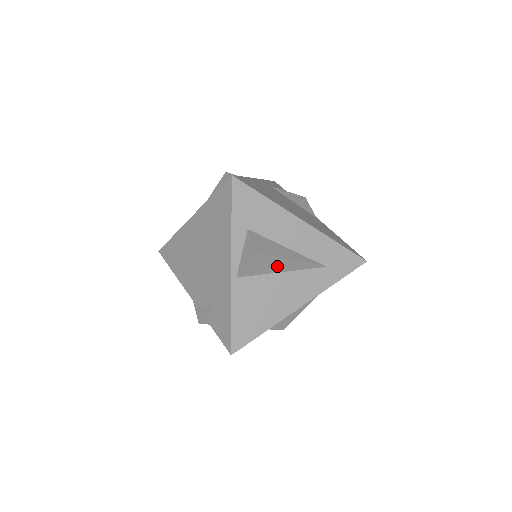
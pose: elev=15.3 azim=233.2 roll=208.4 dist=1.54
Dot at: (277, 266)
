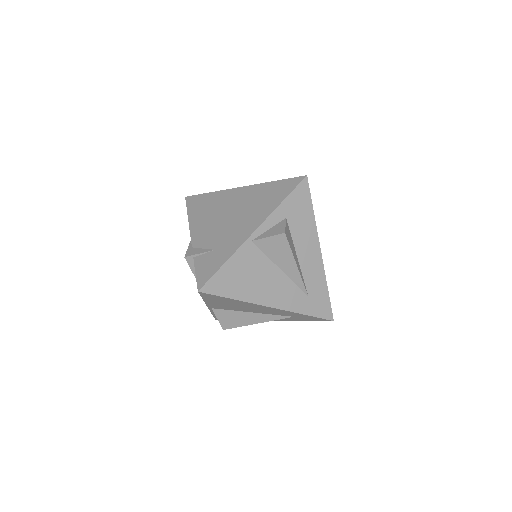
Dot at: (283, 260)
